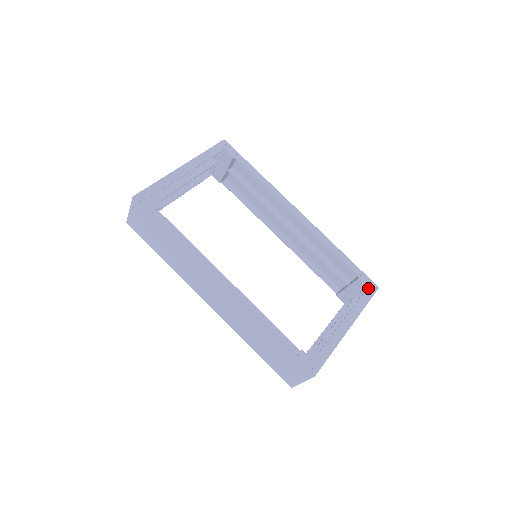
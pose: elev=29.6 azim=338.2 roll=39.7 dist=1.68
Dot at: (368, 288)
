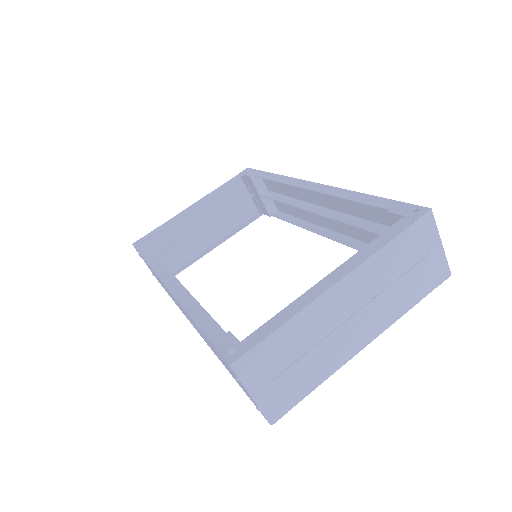
Dot at: (404, 217)
